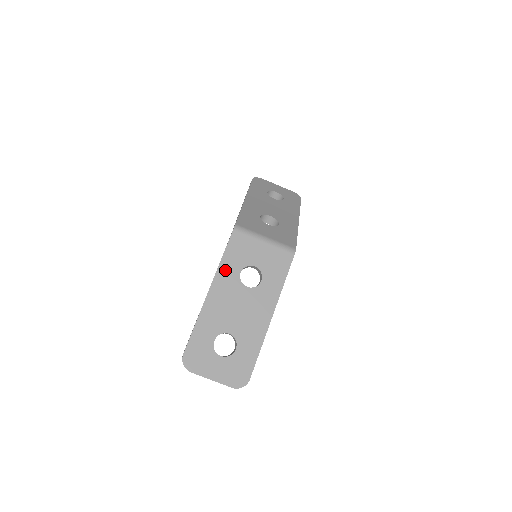
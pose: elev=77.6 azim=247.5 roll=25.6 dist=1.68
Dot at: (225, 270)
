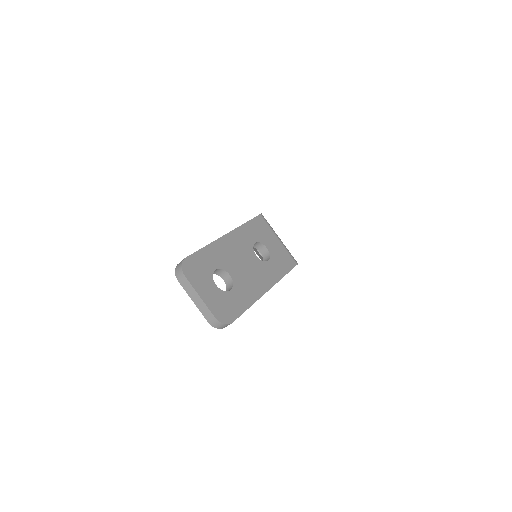
Dot at: (245, 232)
